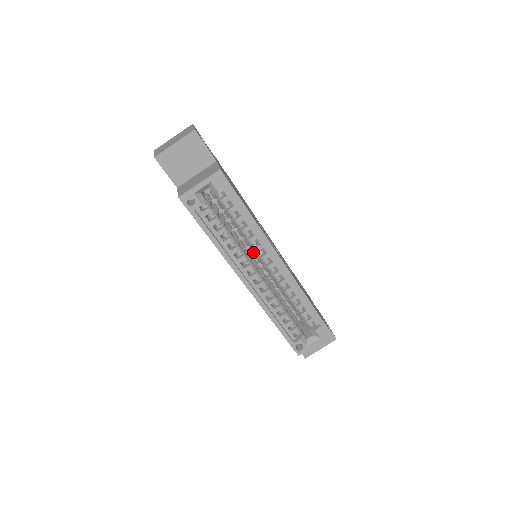
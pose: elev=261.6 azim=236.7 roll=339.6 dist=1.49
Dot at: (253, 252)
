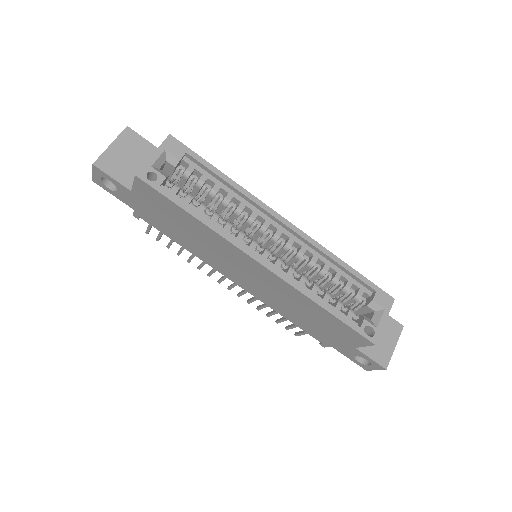
Dot at: (250, 233)
